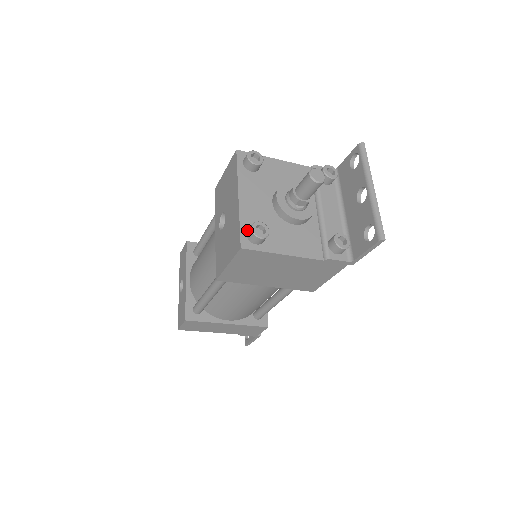
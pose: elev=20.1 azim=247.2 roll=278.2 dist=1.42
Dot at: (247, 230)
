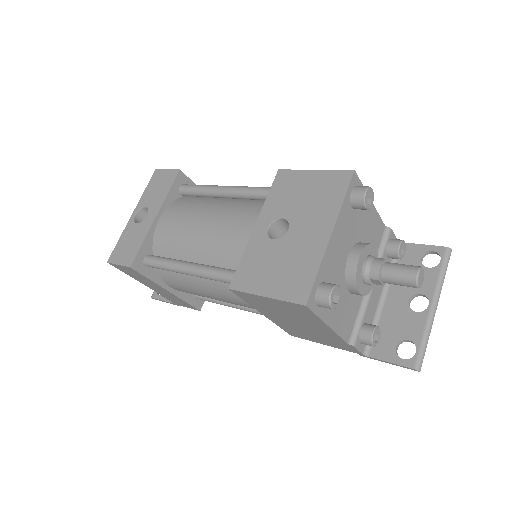
Dot at: (319, 284)
